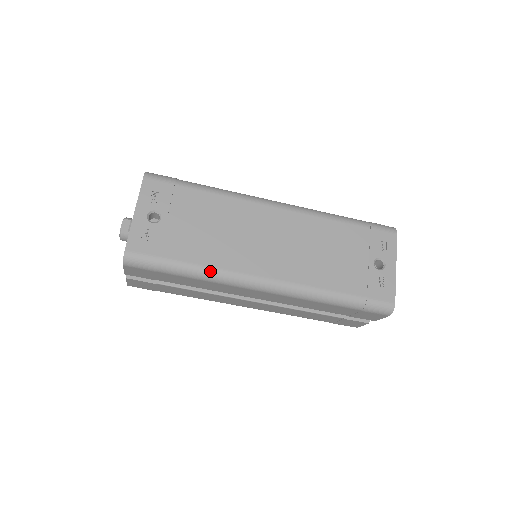
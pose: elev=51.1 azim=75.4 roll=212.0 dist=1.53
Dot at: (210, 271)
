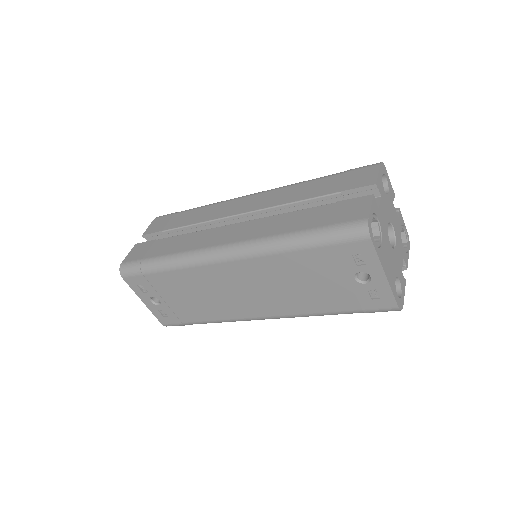
Dot at: (219, 322)
